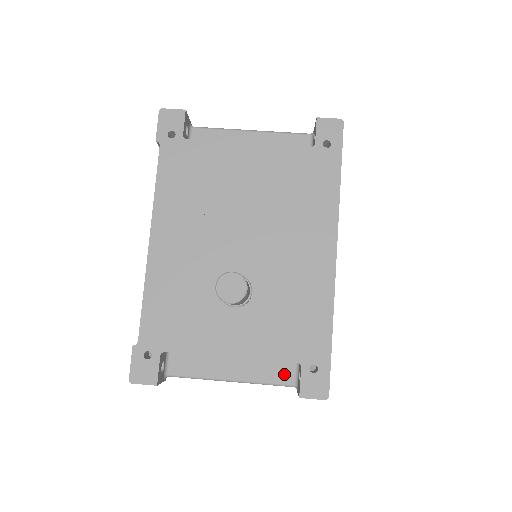
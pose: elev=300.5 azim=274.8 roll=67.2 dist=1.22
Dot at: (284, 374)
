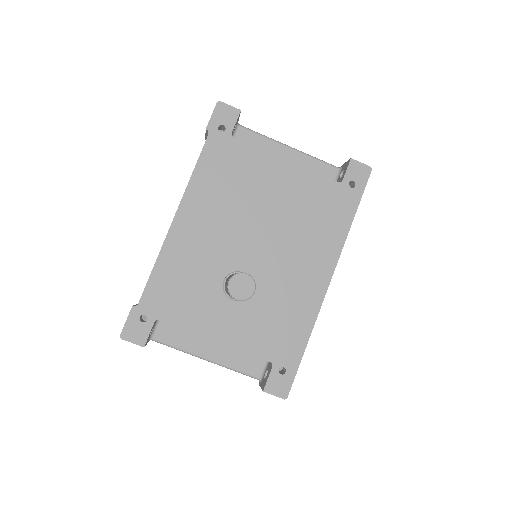
Dot at: (253, 367)
